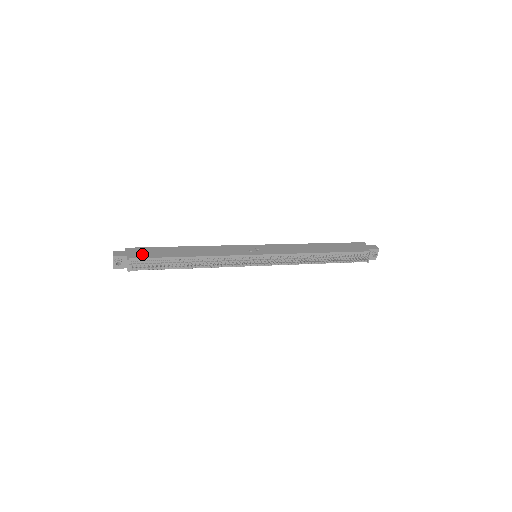
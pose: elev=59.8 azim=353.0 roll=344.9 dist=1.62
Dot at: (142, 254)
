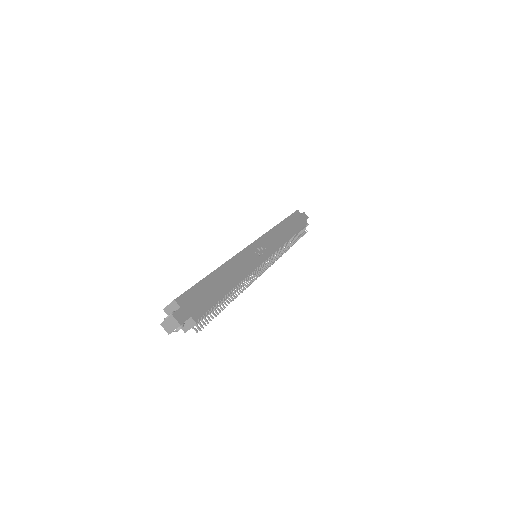
Dot at: (199, 305)
